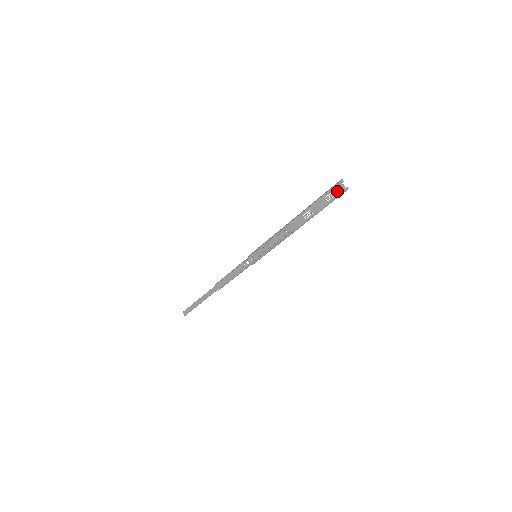
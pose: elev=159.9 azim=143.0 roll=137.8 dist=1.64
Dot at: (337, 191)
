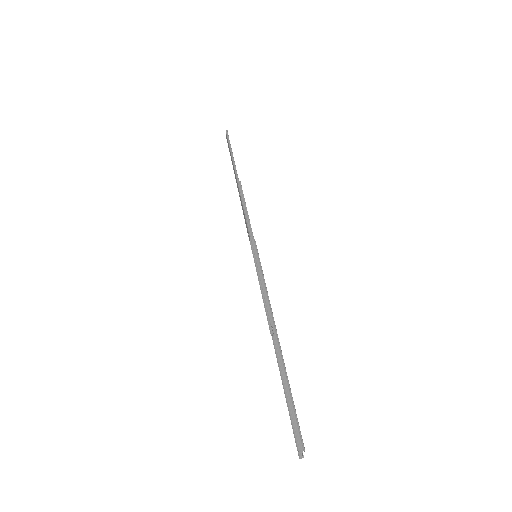
Dot at: (298, 433)
